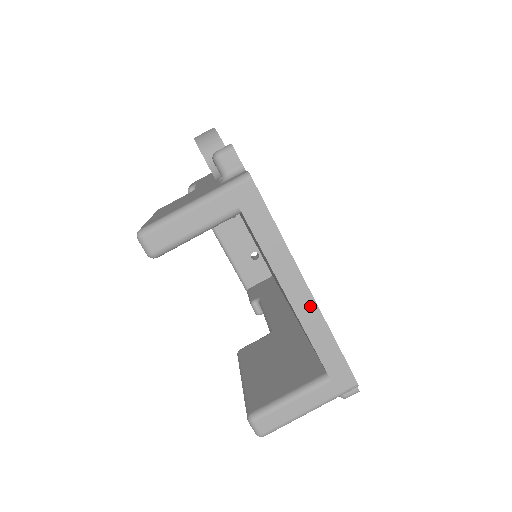
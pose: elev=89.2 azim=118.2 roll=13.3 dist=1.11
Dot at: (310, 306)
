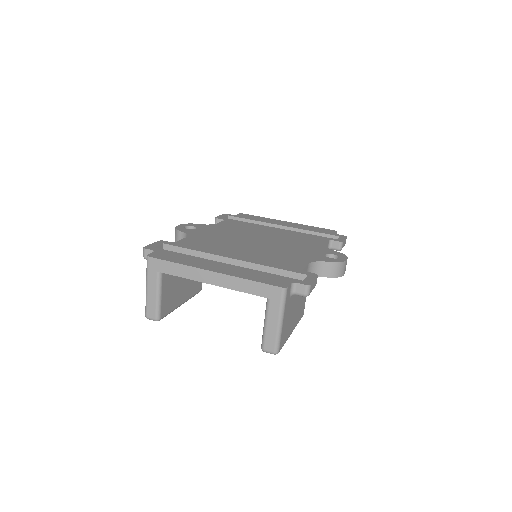
Dot at: (222, 278)
